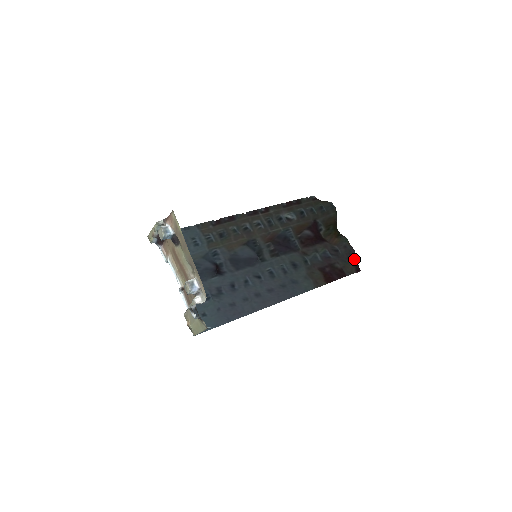
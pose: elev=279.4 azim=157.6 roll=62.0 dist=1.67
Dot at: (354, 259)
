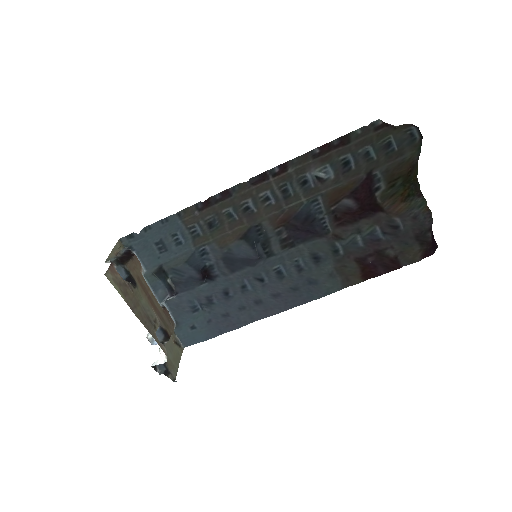
Dot at: (425, 238)
